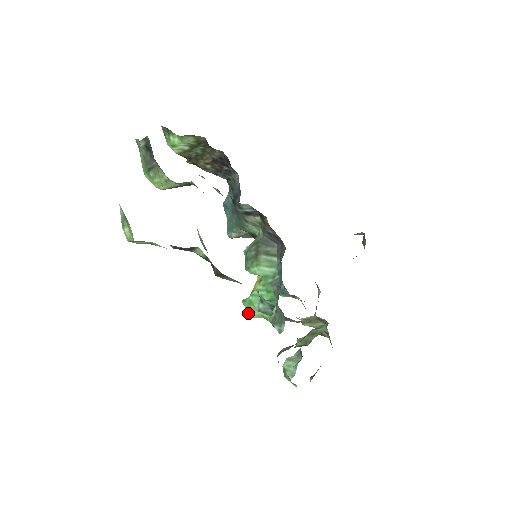
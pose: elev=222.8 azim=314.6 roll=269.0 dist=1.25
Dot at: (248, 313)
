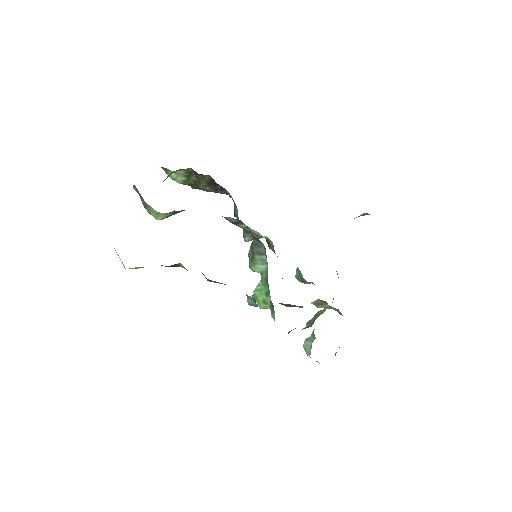
Dot at: occluded
